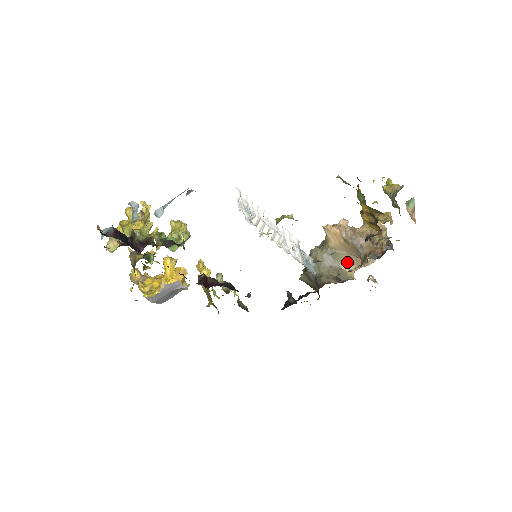
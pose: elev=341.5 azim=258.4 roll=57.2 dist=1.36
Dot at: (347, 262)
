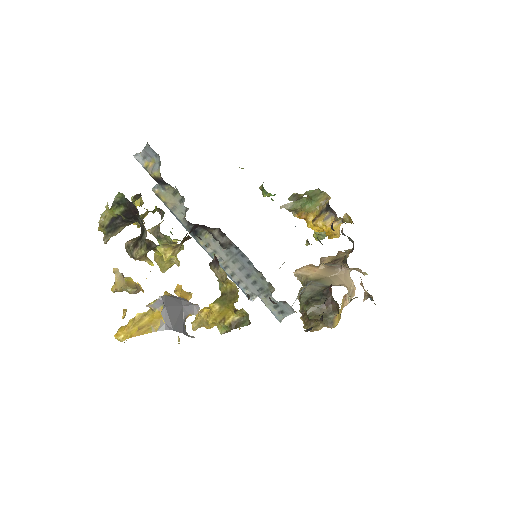
Dot at: (335, 283)
